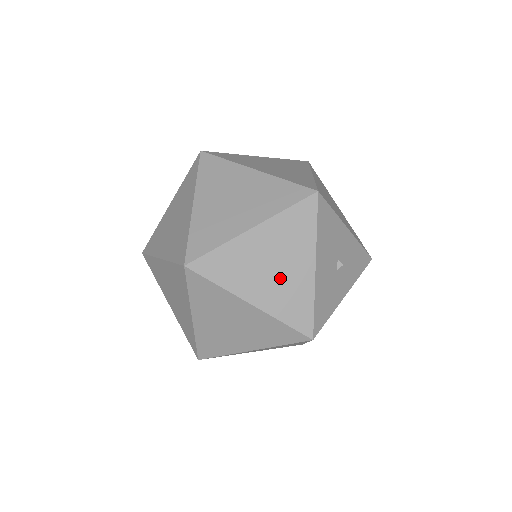
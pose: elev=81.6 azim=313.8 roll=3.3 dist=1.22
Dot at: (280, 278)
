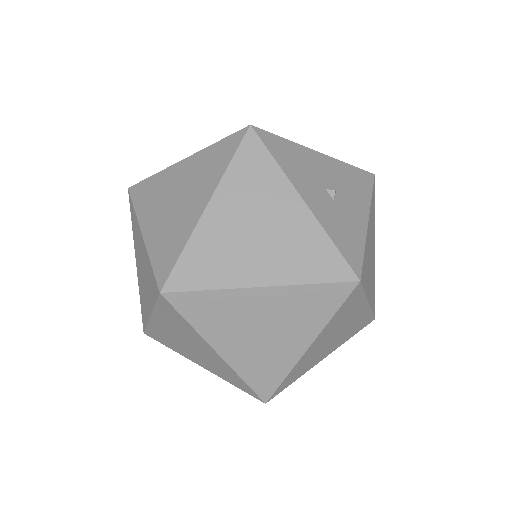
Dot at: occluded
